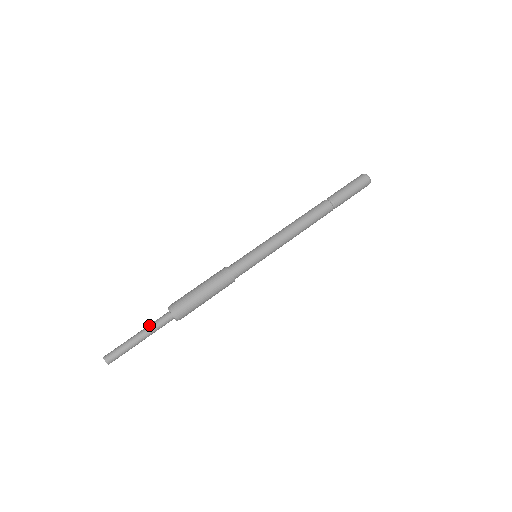
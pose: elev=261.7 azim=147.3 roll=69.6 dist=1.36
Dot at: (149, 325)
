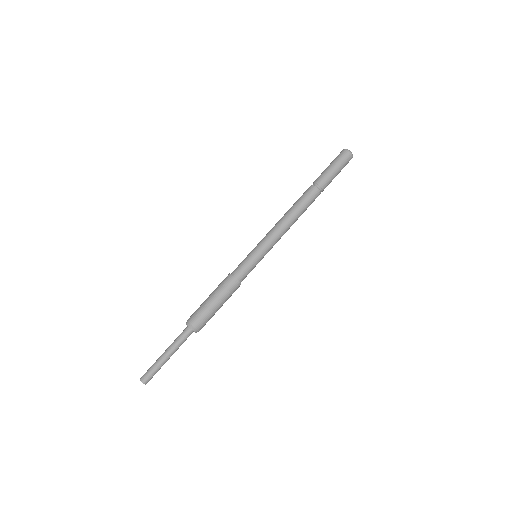
Dot at: (173, 342)
